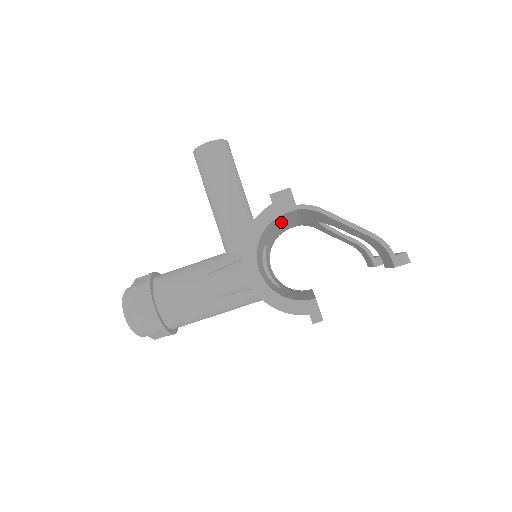
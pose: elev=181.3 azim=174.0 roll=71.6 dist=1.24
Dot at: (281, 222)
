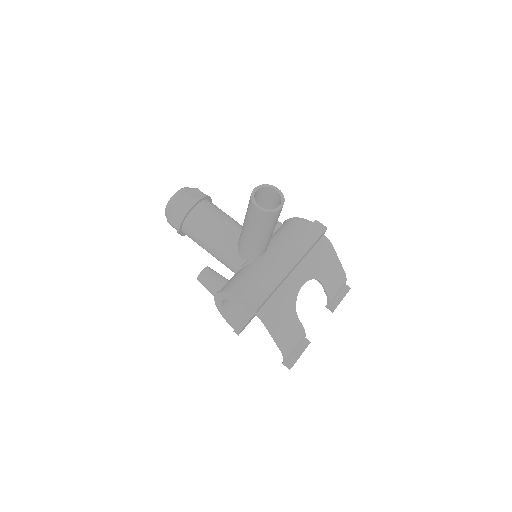
Dot at: occluded
